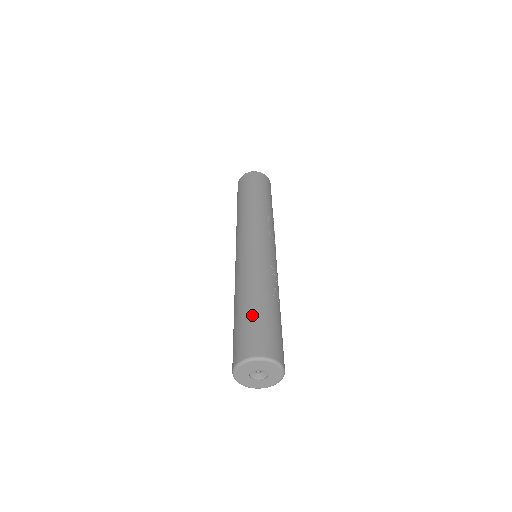
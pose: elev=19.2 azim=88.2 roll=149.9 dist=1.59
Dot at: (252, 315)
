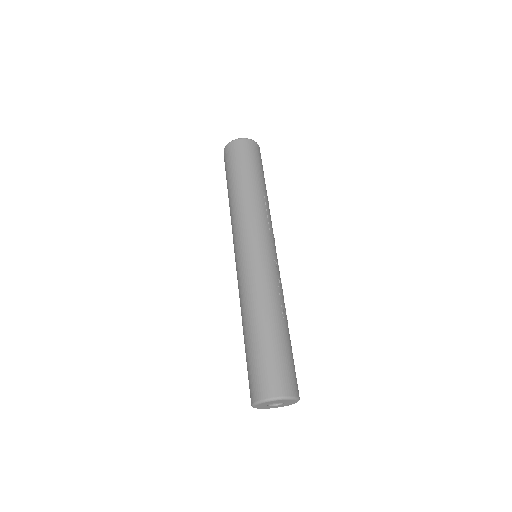
Dot at: (267, 347)
